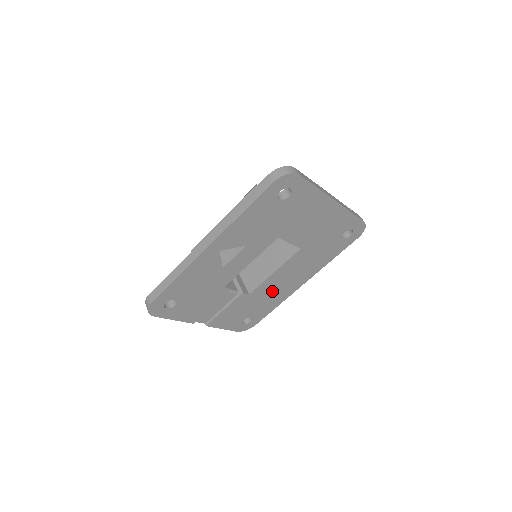
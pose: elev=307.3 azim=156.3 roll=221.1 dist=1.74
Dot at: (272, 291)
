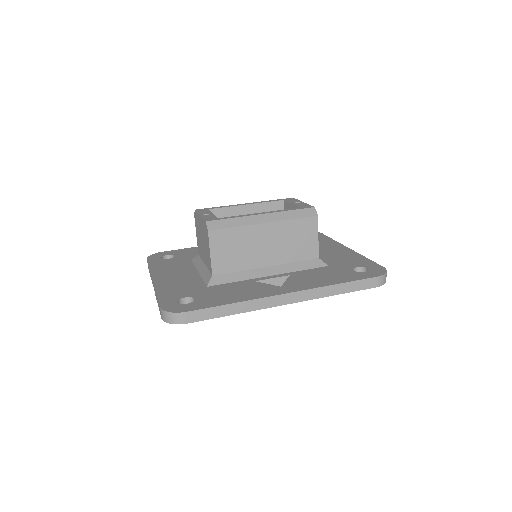
Dot at: occluded
